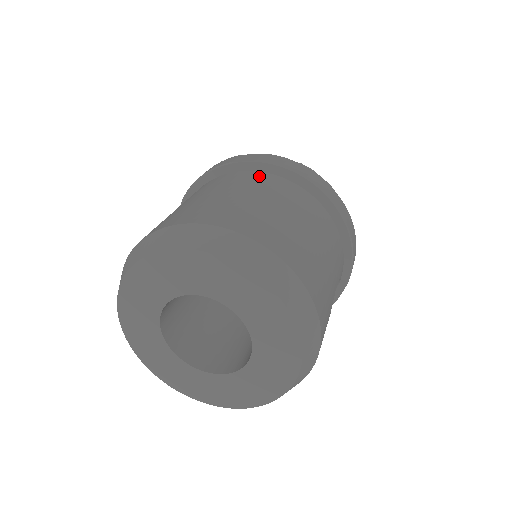
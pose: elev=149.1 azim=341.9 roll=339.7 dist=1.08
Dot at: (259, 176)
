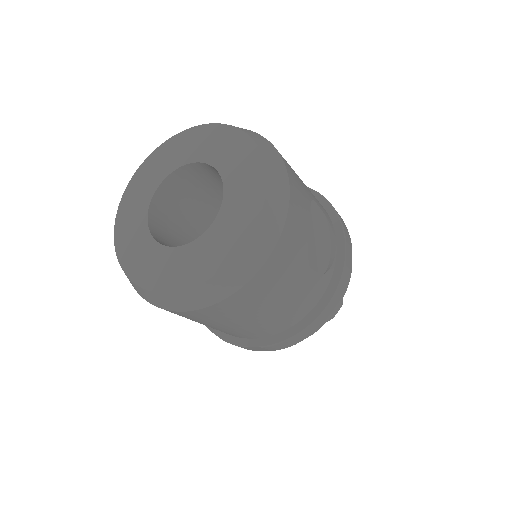
Dot at: occluded
